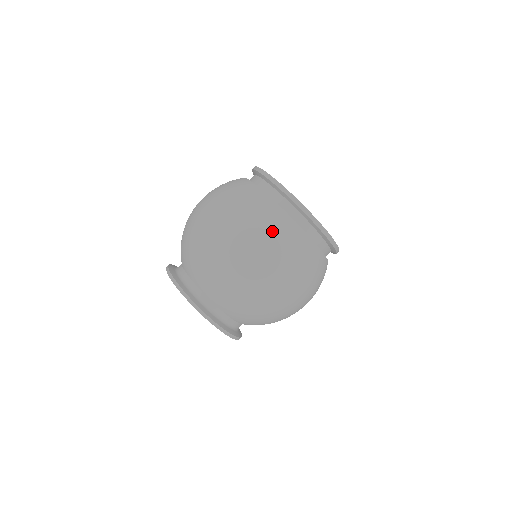
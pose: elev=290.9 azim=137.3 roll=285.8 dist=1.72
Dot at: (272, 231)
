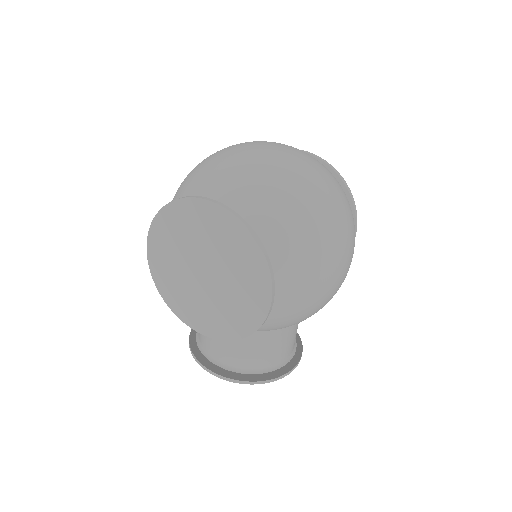
Dot at: (306, 153)
